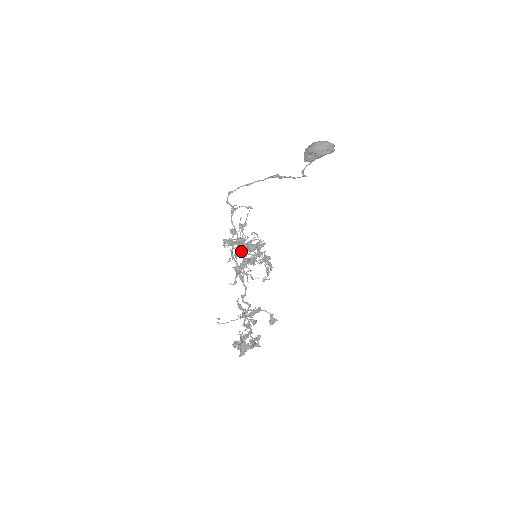
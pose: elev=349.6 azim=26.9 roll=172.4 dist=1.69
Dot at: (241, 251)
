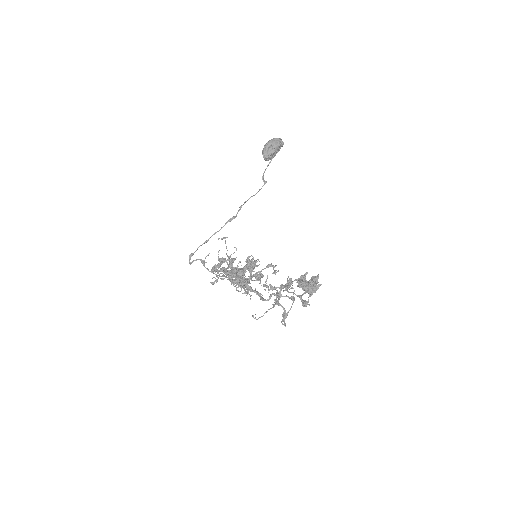
Dot at: (236, 269)
